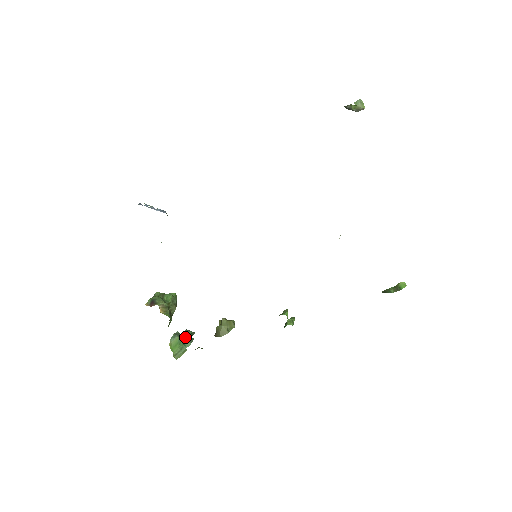
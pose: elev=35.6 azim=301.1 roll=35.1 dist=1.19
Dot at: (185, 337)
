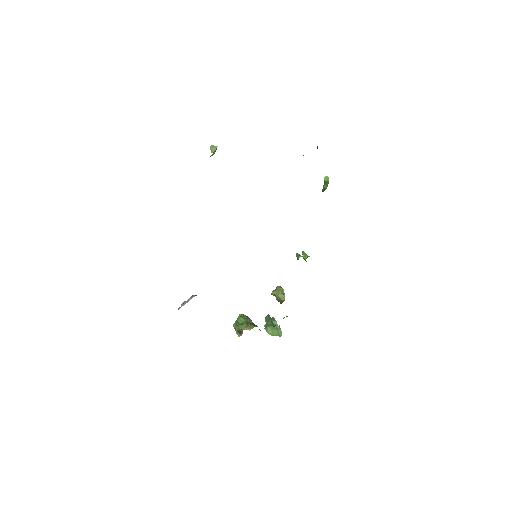
Dot at: (270, 322)
